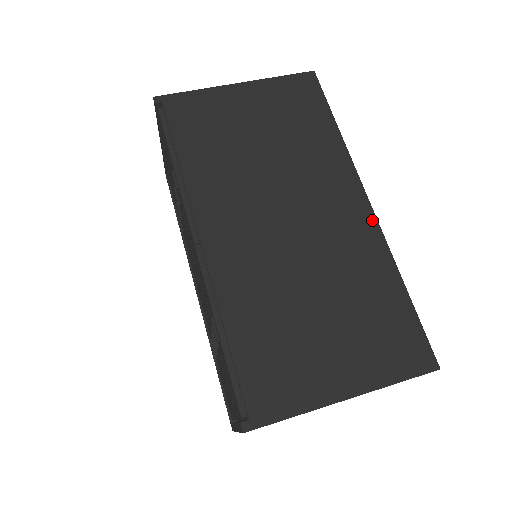
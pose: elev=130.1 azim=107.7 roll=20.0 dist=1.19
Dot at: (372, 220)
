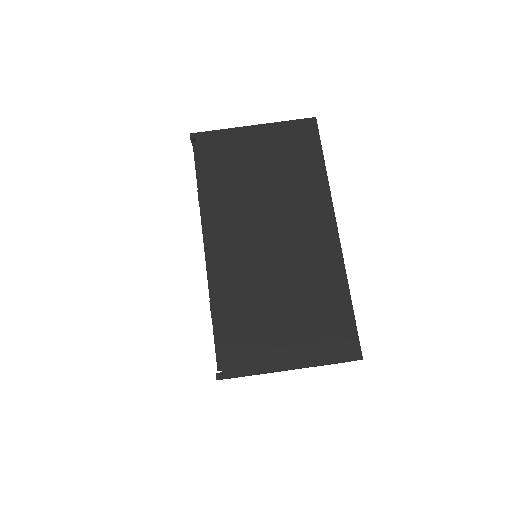
Dot at: (336, 244)
